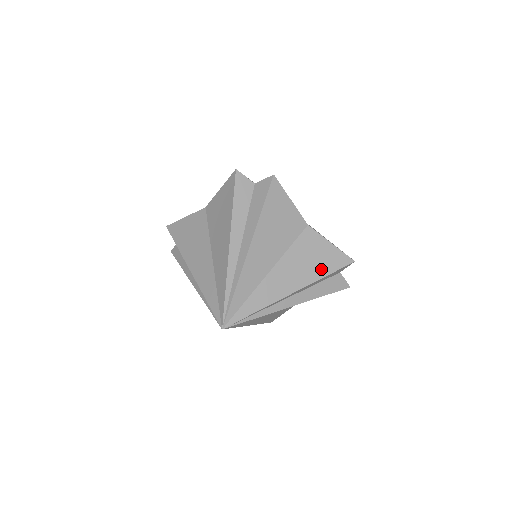
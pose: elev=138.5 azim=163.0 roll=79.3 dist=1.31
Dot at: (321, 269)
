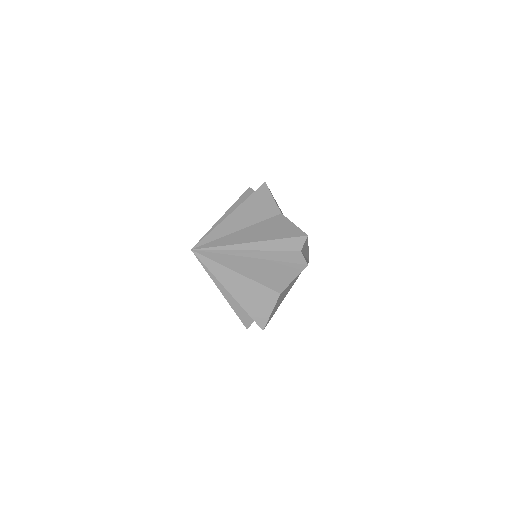
Dot at: (278, 235)
